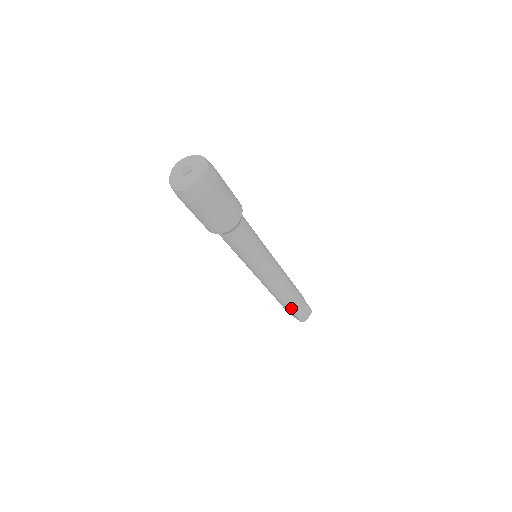
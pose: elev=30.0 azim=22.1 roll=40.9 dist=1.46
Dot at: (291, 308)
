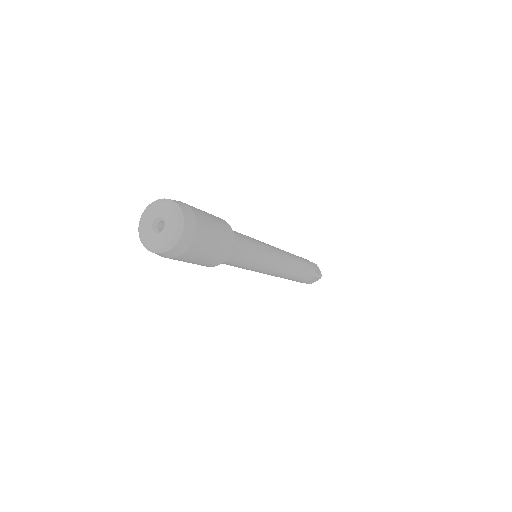
Dot at: occluded
